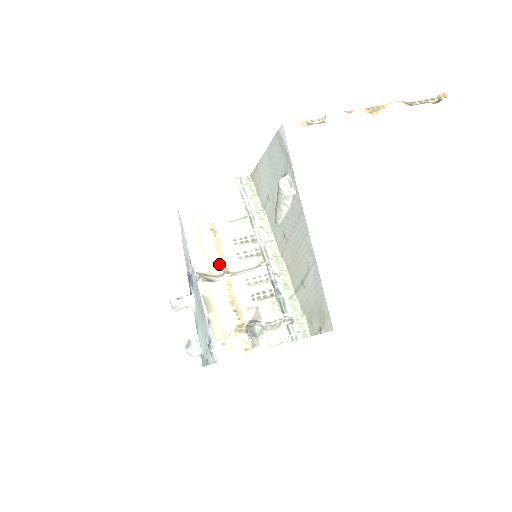
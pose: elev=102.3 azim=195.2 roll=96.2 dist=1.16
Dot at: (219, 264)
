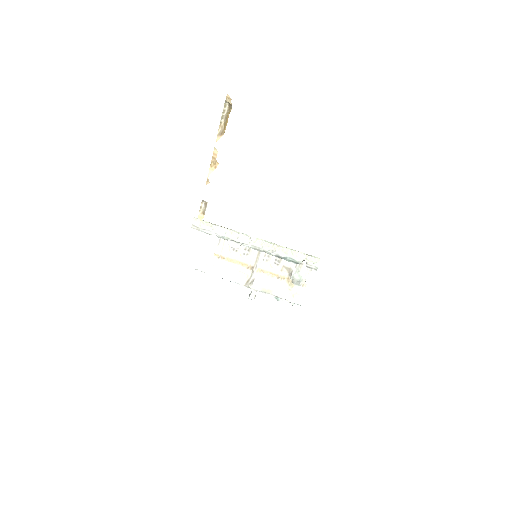
Dot at: (244, 268)
